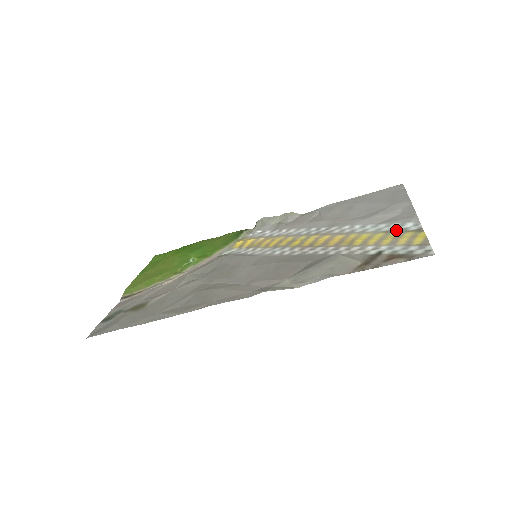
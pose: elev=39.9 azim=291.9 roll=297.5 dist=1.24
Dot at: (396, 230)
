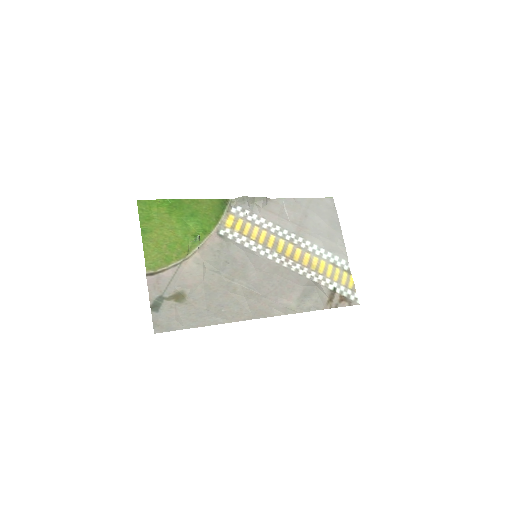
Dot at: (338, 265)
